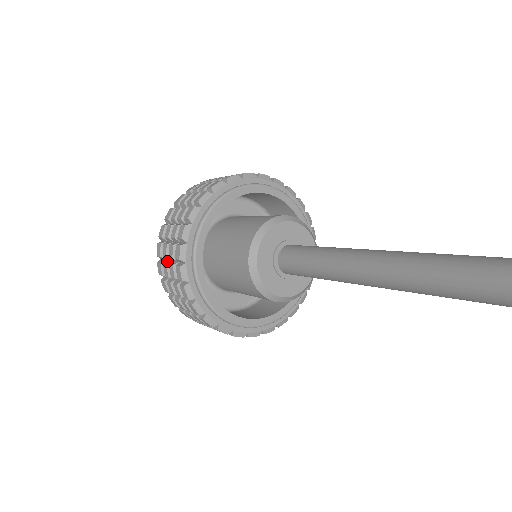
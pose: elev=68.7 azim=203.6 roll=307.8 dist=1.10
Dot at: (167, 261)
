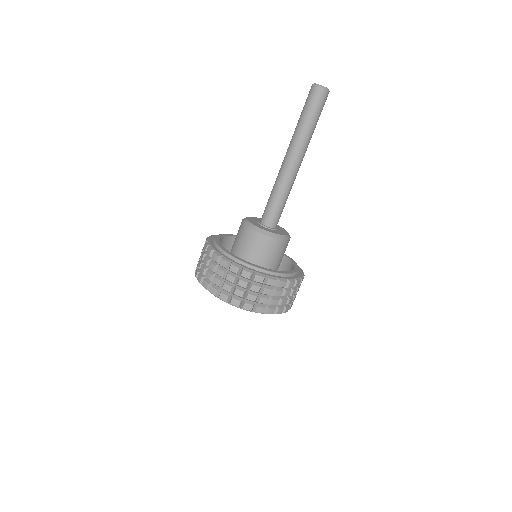
Dot at: (223, 285)
